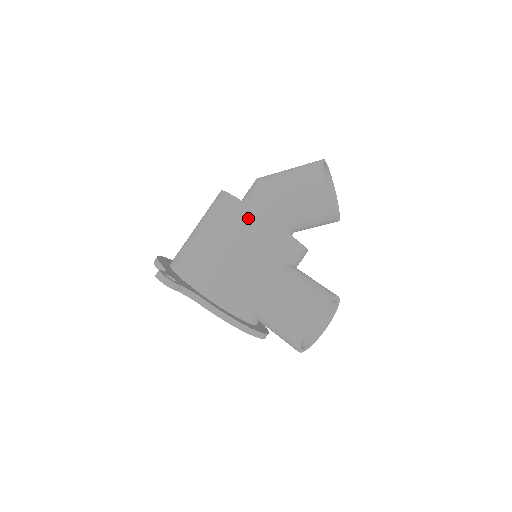
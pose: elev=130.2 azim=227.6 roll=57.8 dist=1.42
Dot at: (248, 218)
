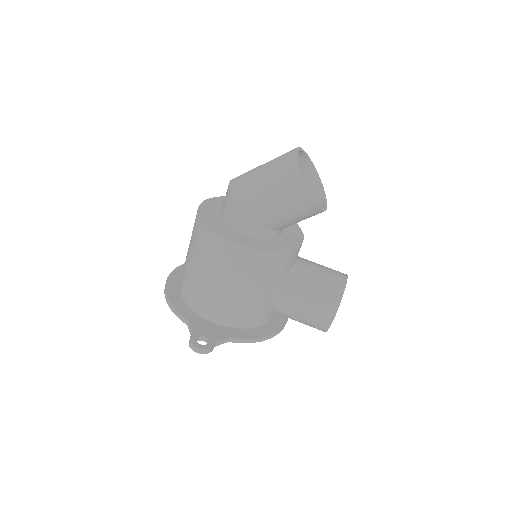
Dot at: (246, 257)
